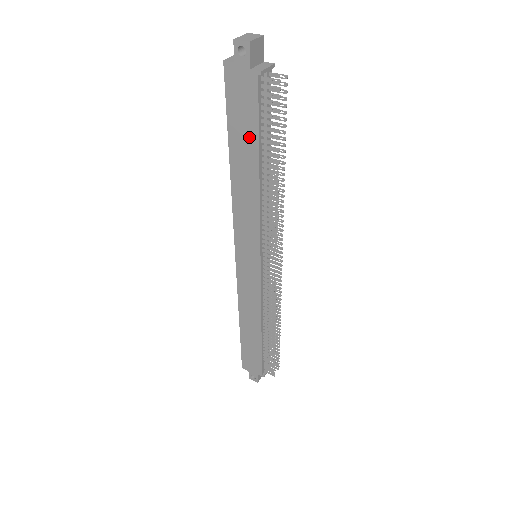
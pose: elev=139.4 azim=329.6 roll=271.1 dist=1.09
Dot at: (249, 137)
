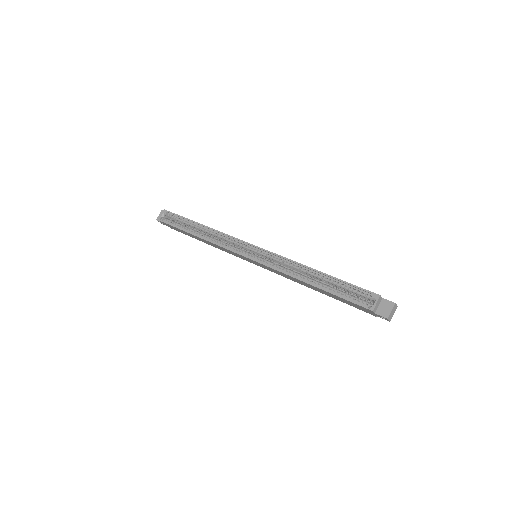
Dot at: (335, 298)
